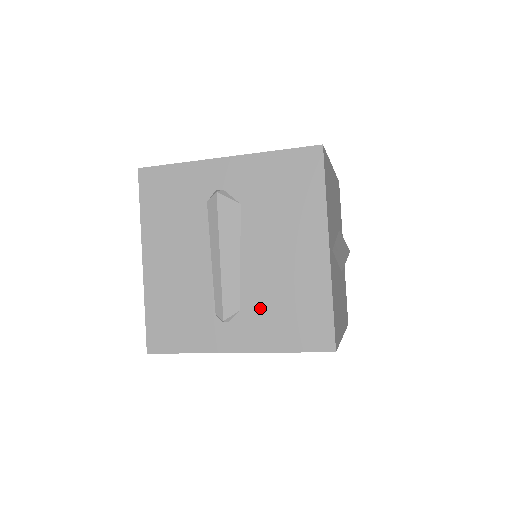
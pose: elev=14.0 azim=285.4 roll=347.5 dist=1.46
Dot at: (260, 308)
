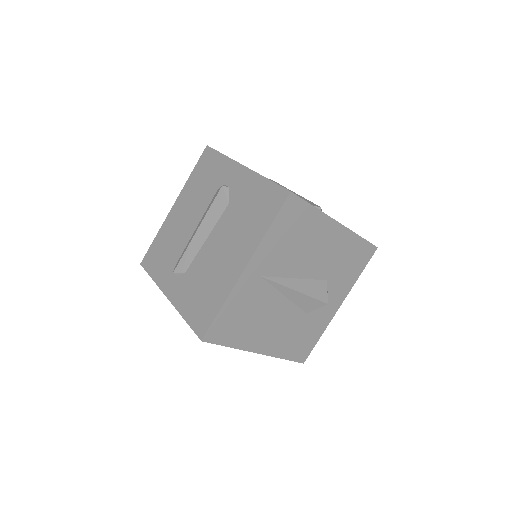
Dot at: (193, 279)
